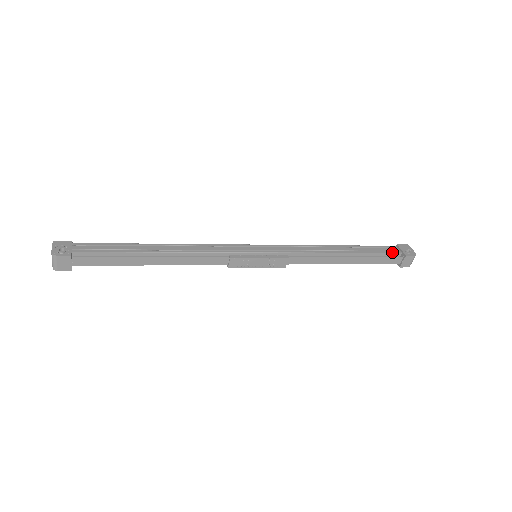
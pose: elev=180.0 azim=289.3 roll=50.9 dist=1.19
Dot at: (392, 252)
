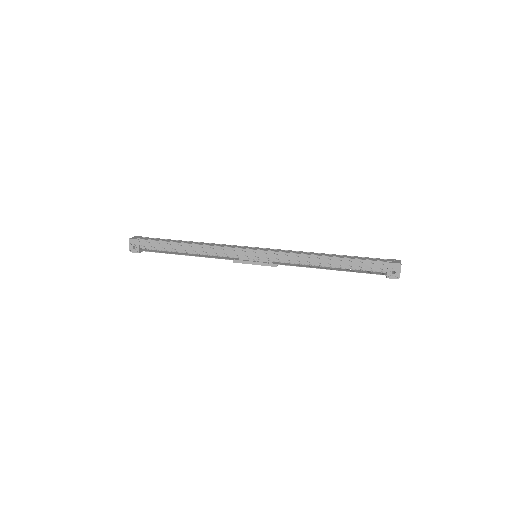
Dot at: (377, 270)
